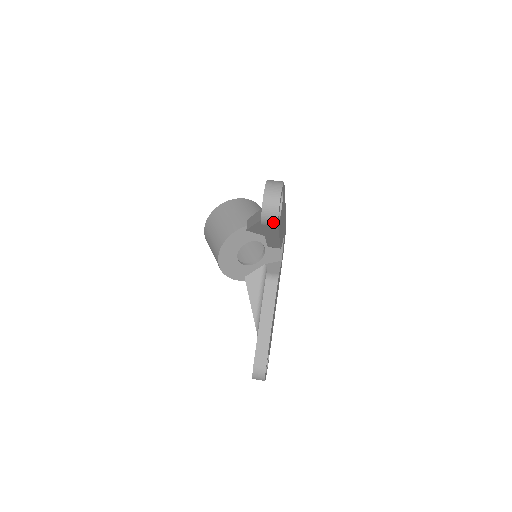
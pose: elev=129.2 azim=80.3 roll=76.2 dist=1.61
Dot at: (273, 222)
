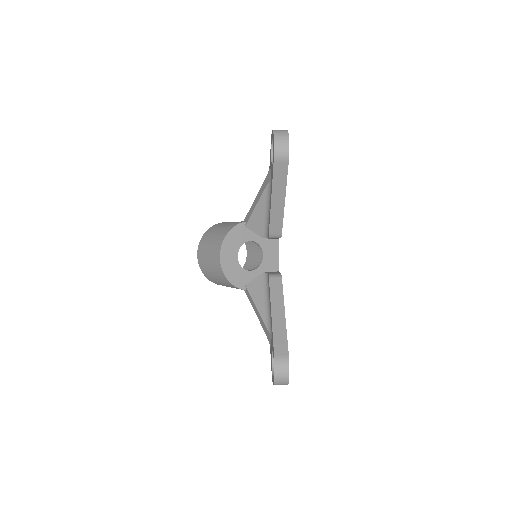
Dot at: (285, 155)
